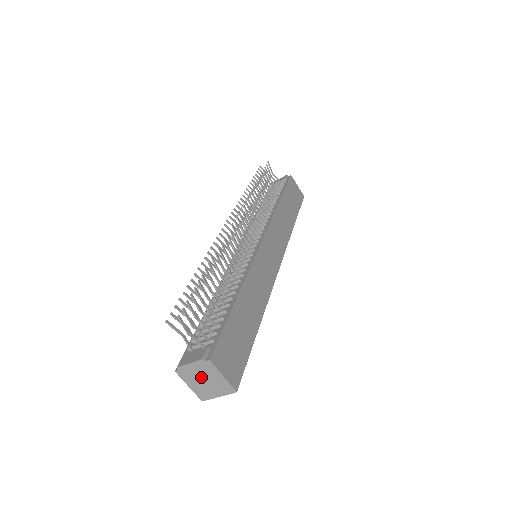
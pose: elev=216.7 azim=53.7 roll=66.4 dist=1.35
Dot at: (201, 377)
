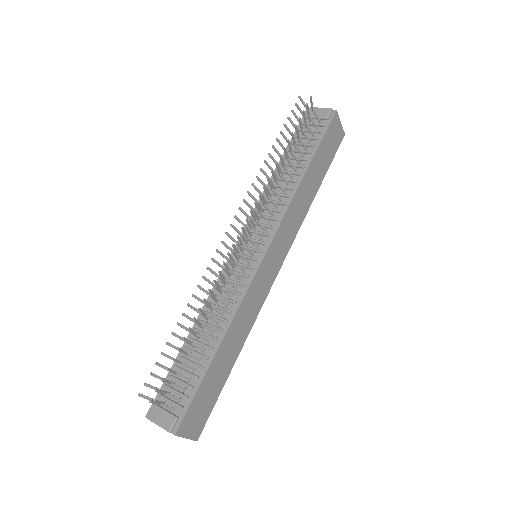
Dot at: occluded
